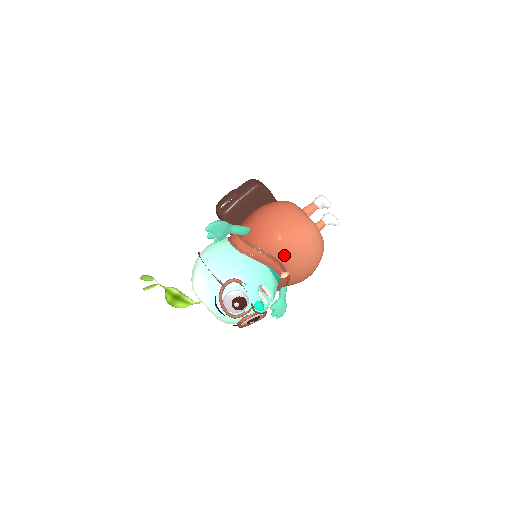
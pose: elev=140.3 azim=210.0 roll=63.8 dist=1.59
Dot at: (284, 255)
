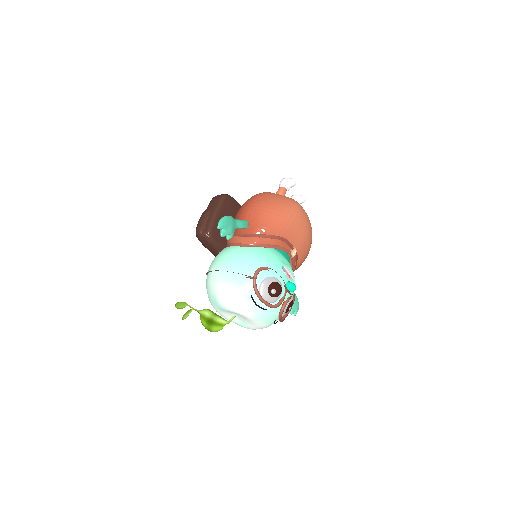
Dot at: (287, 231)
